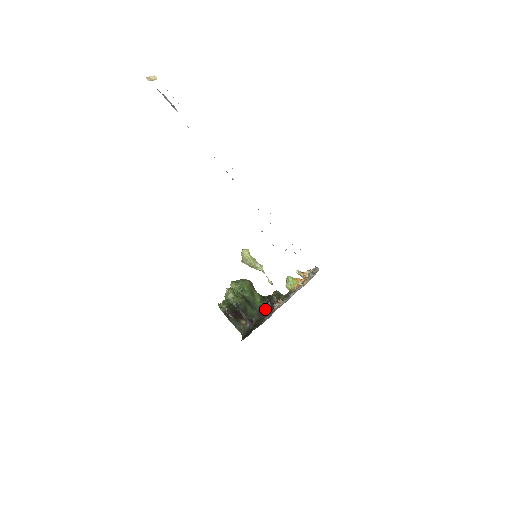
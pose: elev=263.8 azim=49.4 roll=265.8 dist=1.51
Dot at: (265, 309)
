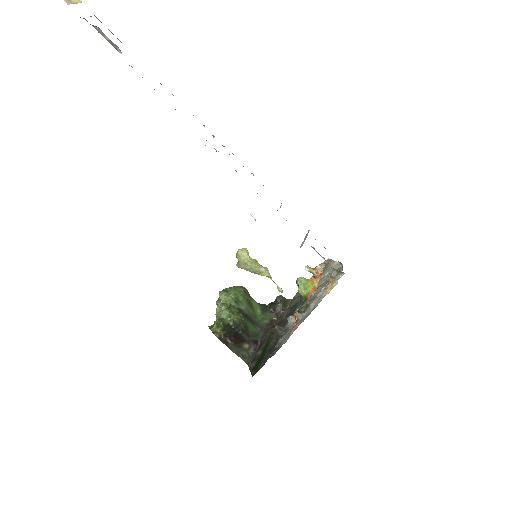
Dot at: (275, 326)
